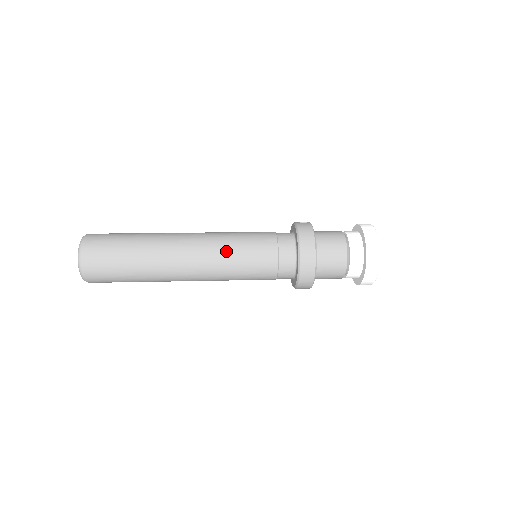
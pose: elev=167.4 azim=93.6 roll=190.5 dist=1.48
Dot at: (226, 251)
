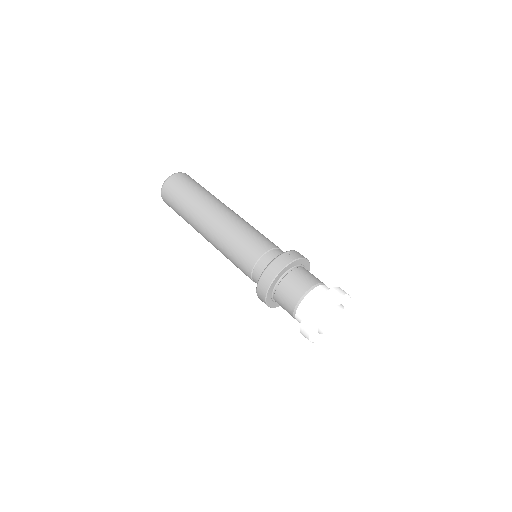
Dot at: (228, 238)
